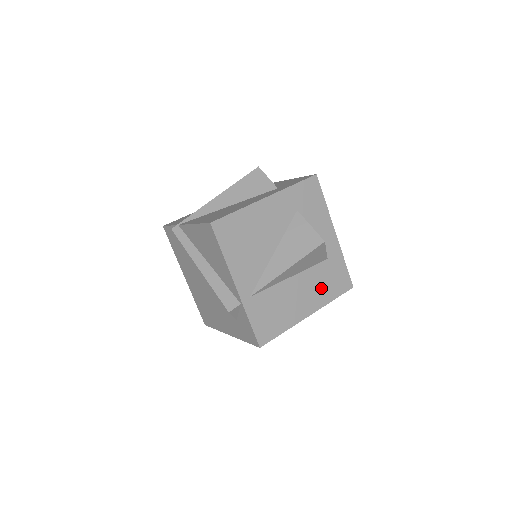
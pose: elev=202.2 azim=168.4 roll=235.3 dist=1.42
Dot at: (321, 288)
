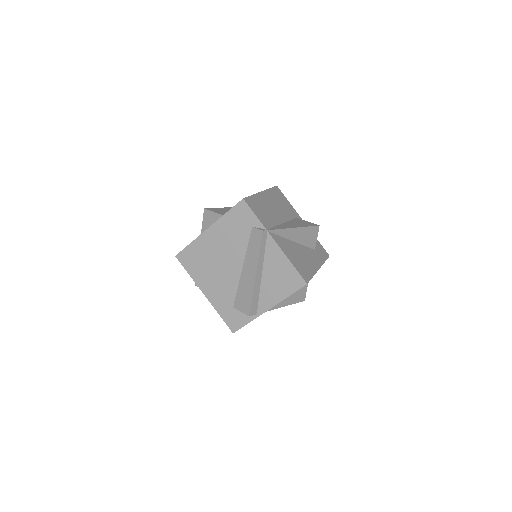
Dot at: occluded
